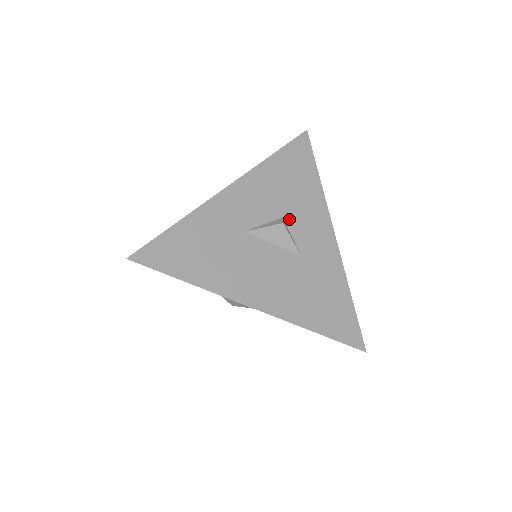
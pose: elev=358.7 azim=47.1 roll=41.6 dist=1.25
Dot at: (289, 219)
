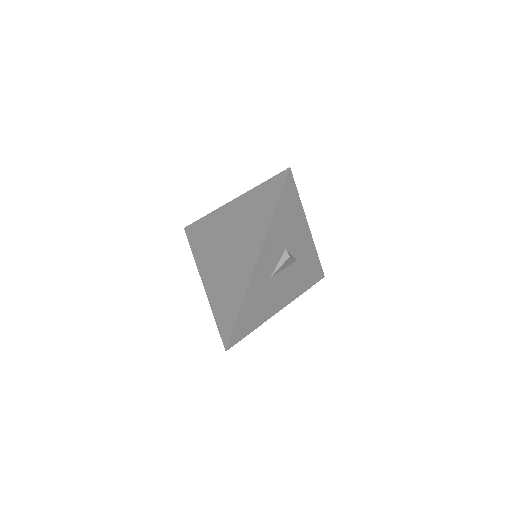
Dot at: (289, 246)
